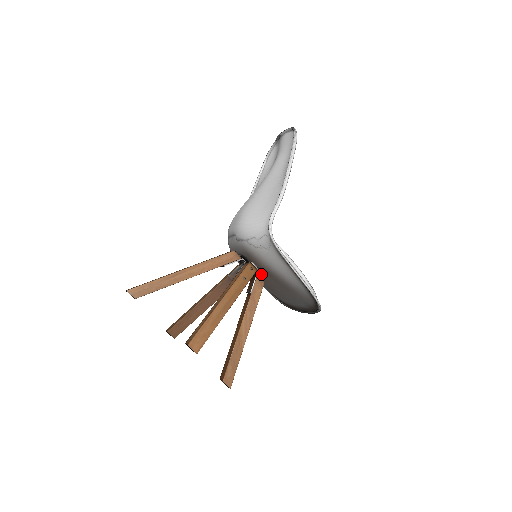
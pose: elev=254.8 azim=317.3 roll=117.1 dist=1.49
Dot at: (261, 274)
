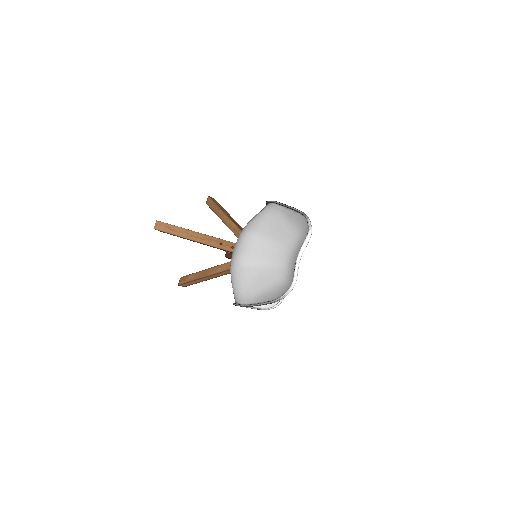
Dot at: occluded
